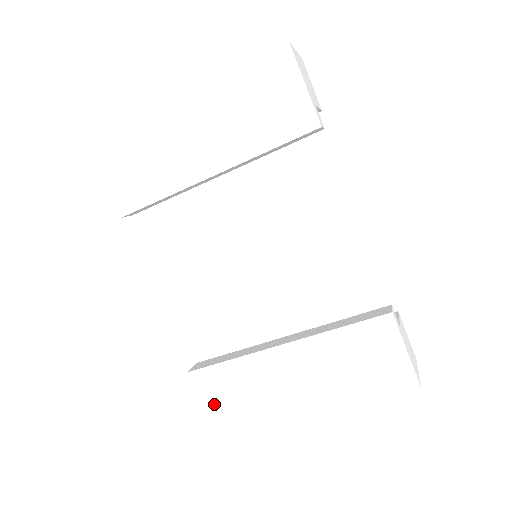
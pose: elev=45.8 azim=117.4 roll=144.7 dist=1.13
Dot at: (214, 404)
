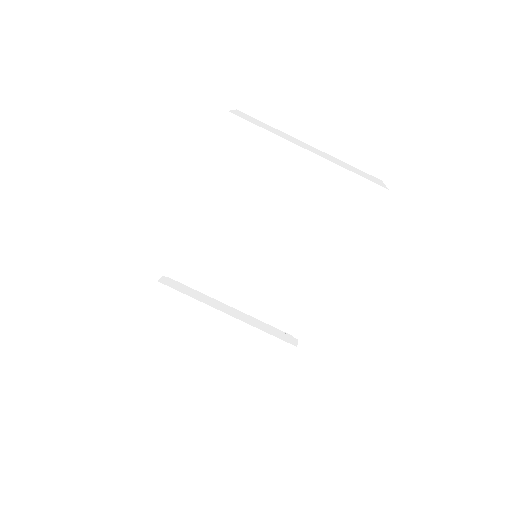
Dot at: (157, 309)
